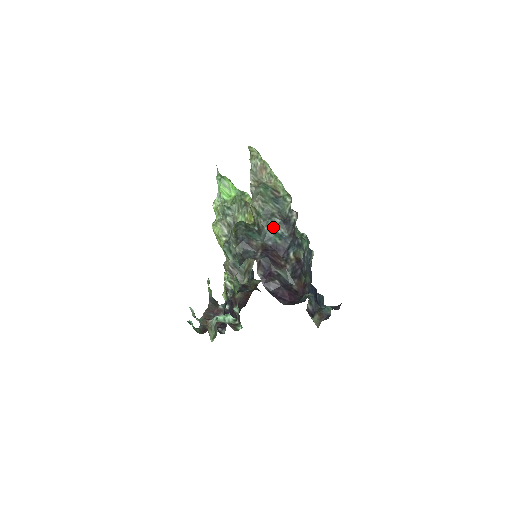
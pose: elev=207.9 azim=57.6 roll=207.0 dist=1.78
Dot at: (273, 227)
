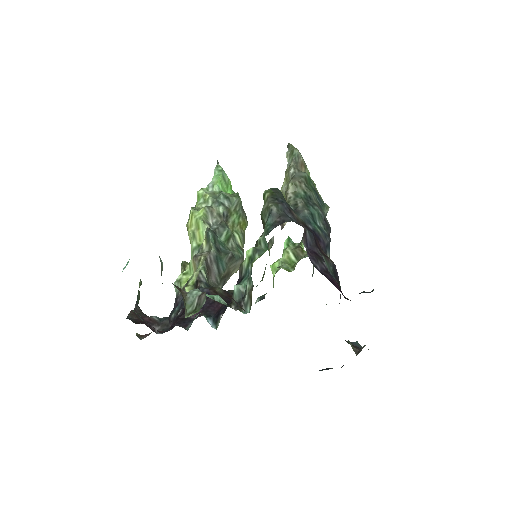
Dot at: (314, 215)
